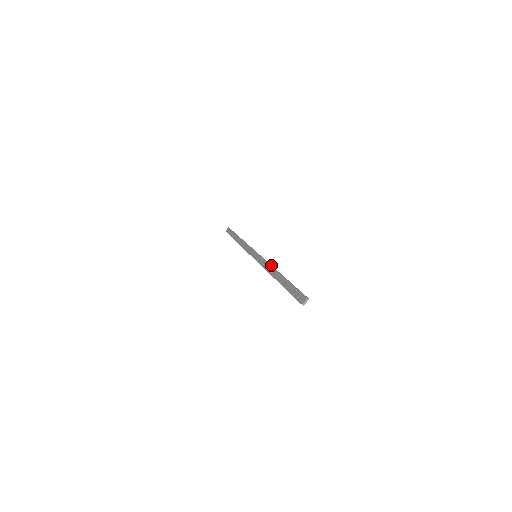
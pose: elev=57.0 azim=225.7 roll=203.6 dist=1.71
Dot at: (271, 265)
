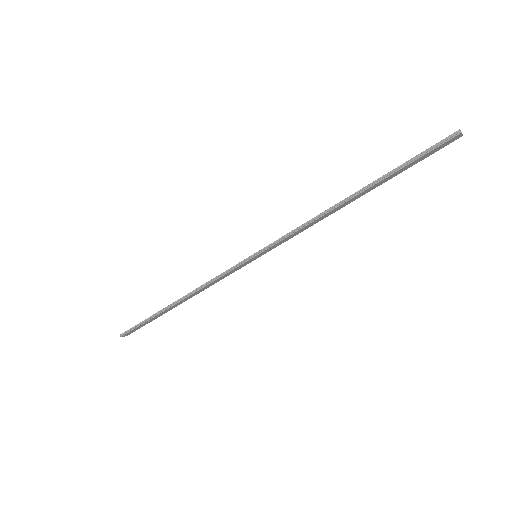
Dot at: occluded
